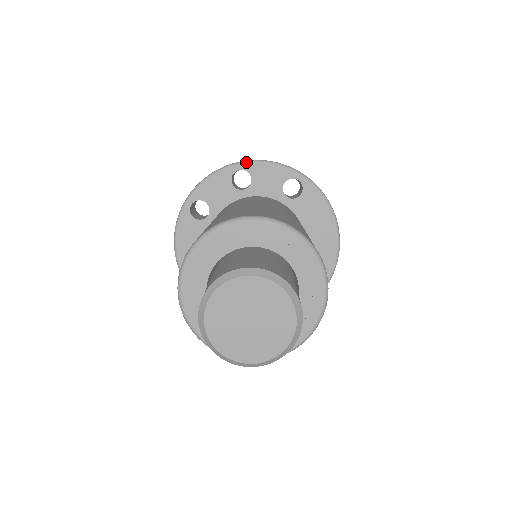
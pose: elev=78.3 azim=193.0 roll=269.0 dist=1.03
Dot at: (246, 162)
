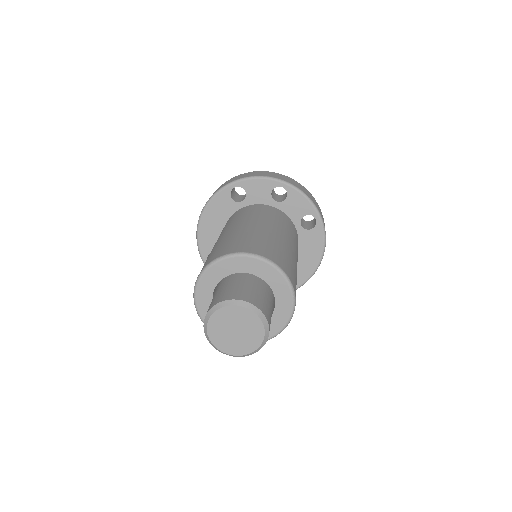
Dot at: (290, 185)
